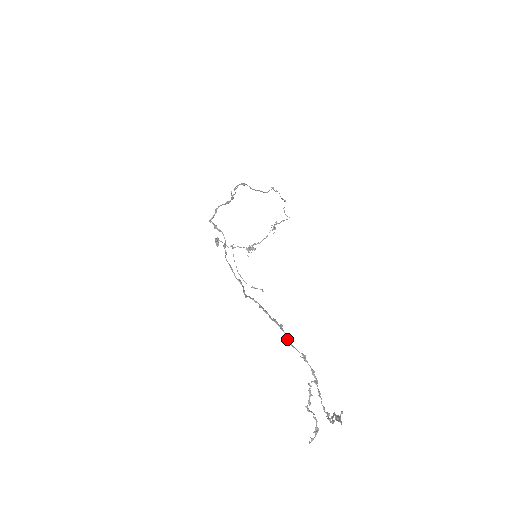
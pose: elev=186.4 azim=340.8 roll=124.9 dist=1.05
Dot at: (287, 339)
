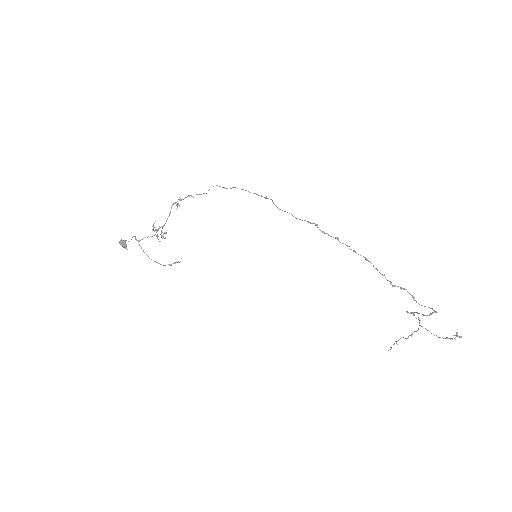
Dot at: occluded
